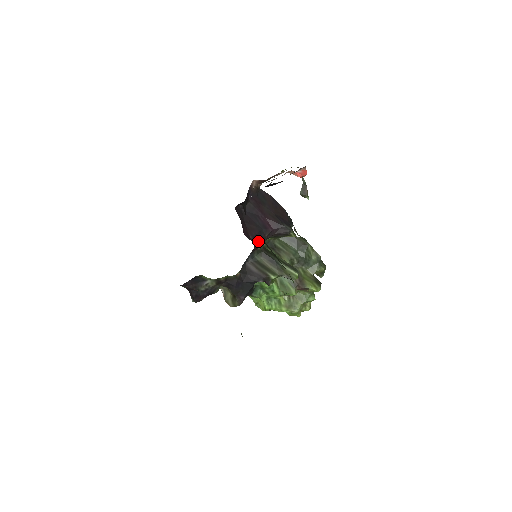
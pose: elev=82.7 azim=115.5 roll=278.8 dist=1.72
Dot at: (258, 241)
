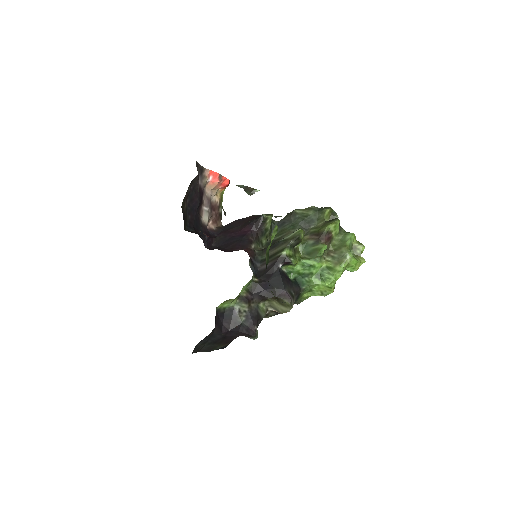
Dot at: (247, 247)
